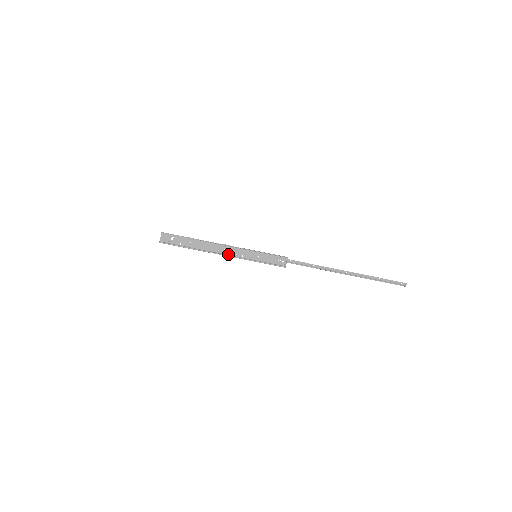
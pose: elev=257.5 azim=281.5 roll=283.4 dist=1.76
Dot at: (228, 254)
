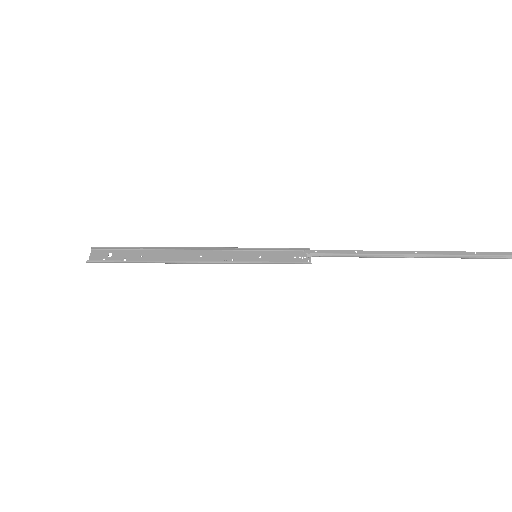
Dot at: (208, 262)
